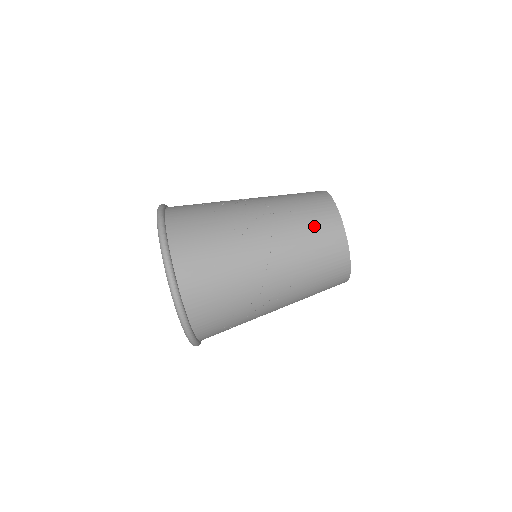
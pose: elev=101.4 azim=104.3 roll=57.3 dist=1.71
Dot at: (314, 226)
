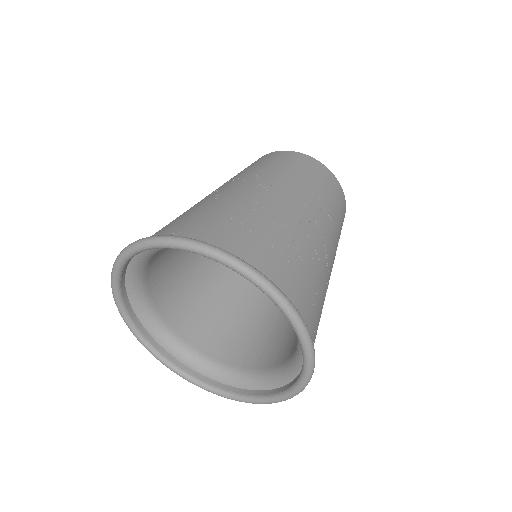
Dot at: (266, 162)
